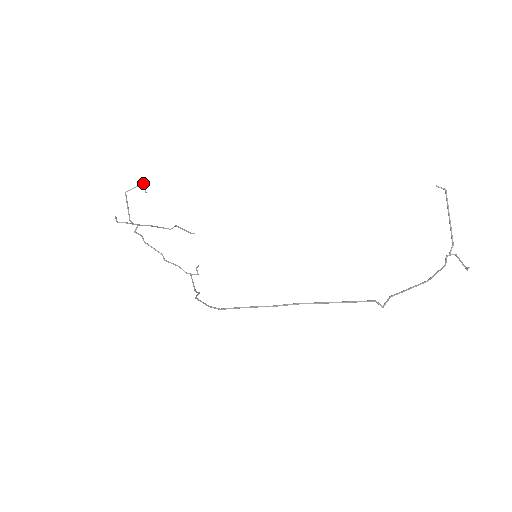
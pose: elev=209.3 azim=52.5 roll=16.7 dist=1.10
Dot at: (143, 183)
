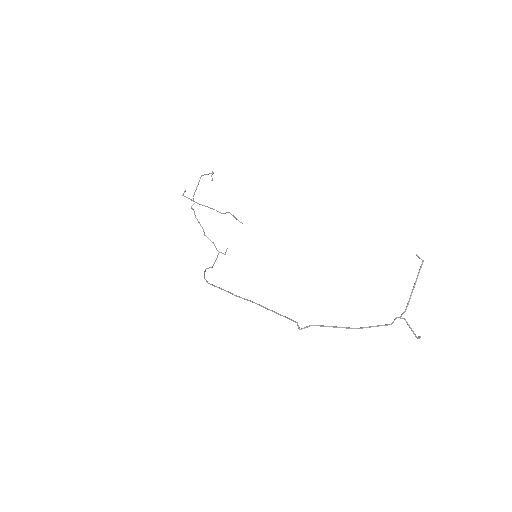
Dot at: (212, 173)
